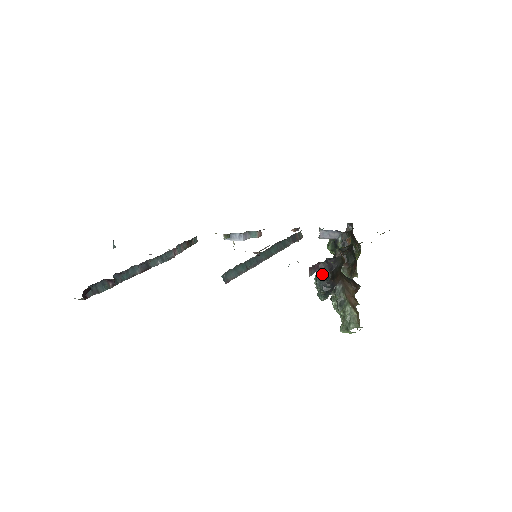
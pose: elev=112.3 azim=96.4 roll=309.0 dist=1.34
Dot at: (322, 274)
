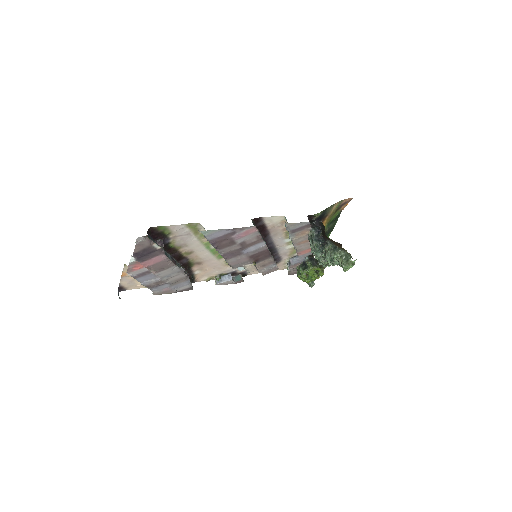
Dot at: (315, 230)
